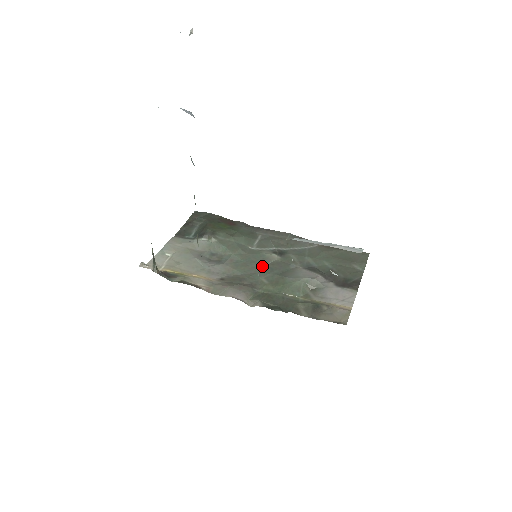
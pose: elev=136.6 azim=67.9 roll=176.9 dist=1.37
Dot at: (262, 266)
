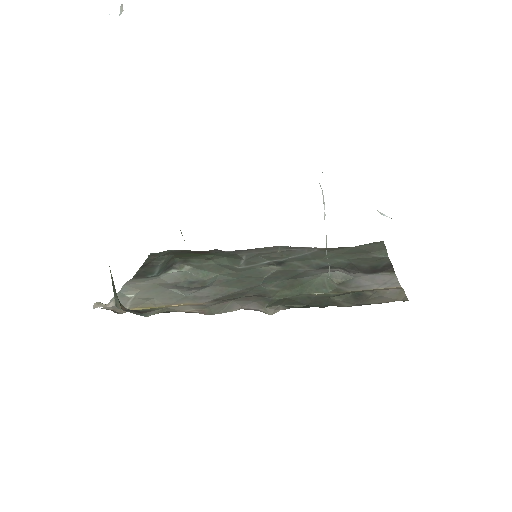
Dot at: (262, 278)
